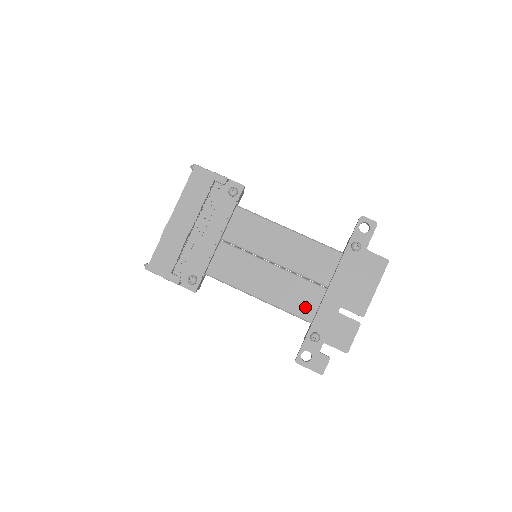
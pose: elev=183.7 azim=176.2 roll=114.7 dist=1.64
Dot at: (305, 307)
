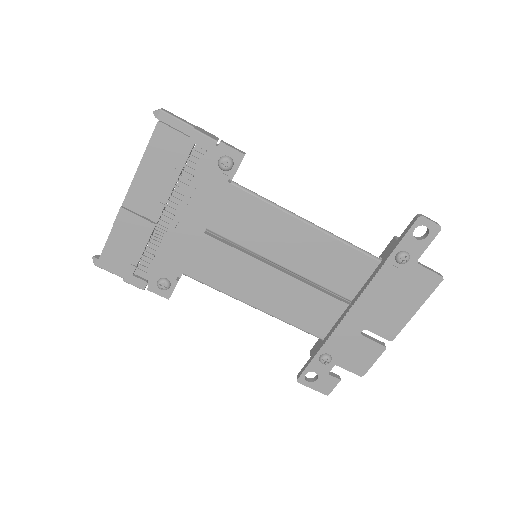
Dot at: (317, 322)
